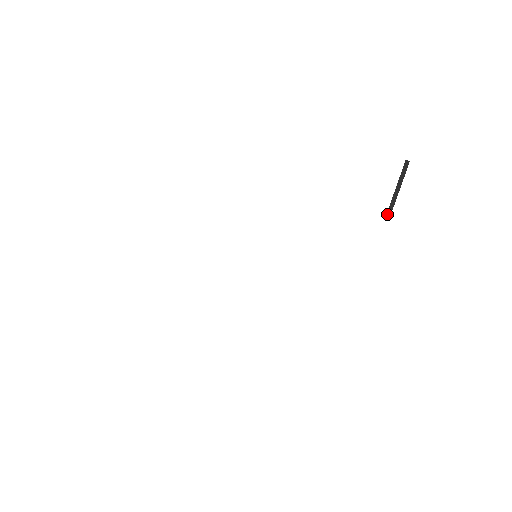
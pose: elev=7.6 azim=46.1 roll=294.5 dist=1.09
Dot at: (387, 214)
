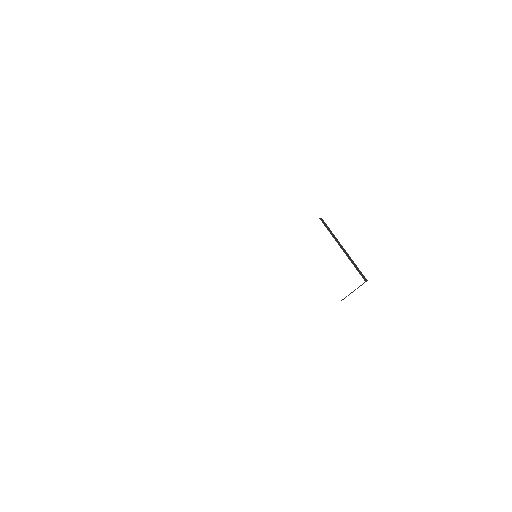
Dot at: occluded
